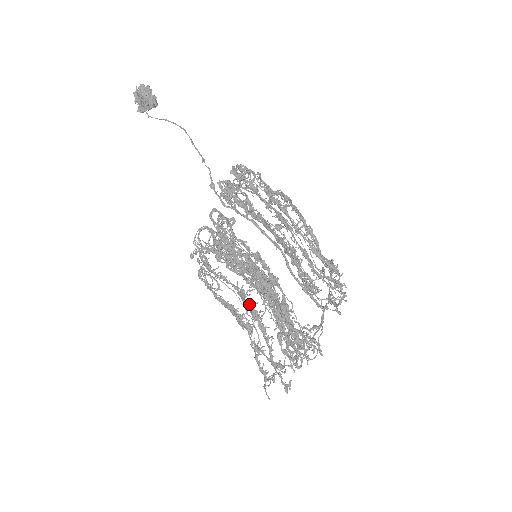
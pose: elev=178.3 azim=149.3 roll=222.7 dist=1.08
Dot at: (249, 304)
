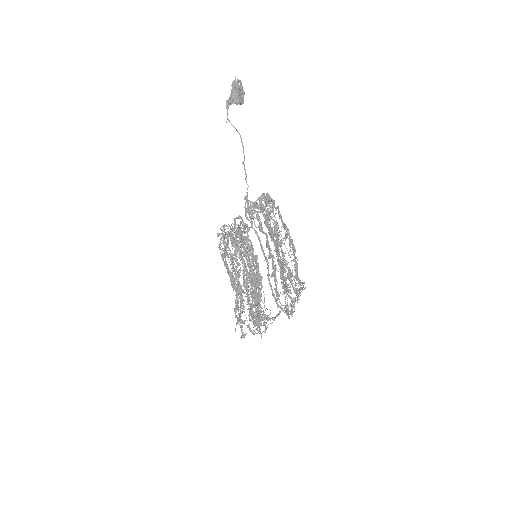
Dot at: (238, 283)
